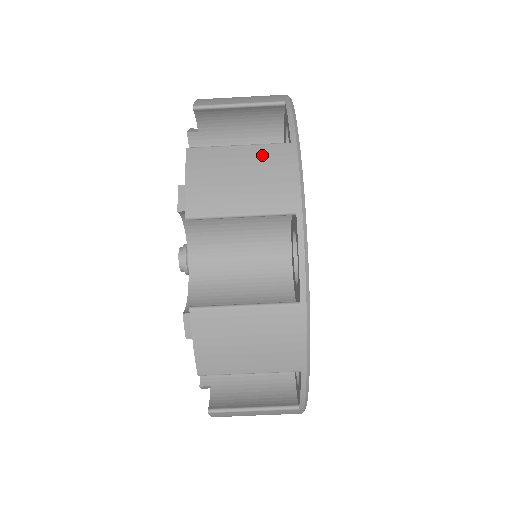
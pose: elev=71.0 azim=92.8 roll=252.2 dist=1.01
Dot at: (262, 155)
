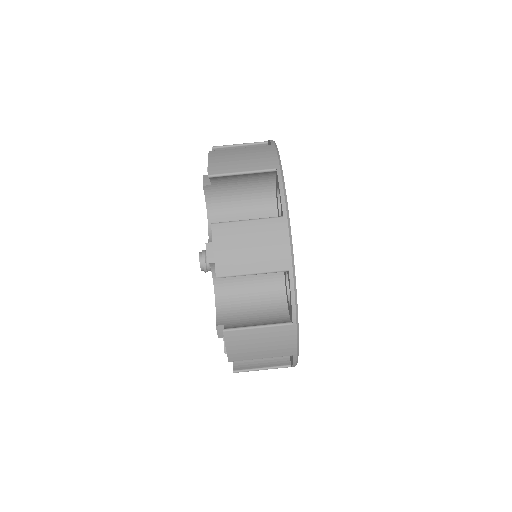
Dot at: (254, 149)
